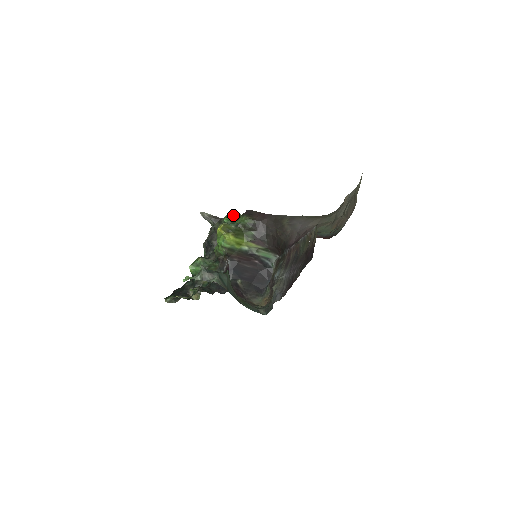
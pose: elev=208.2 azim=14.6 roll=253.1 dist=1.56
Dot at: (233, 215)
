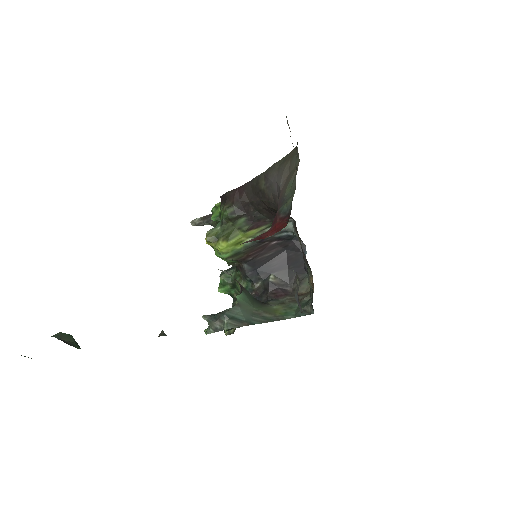
Dot at: (216, 207)
